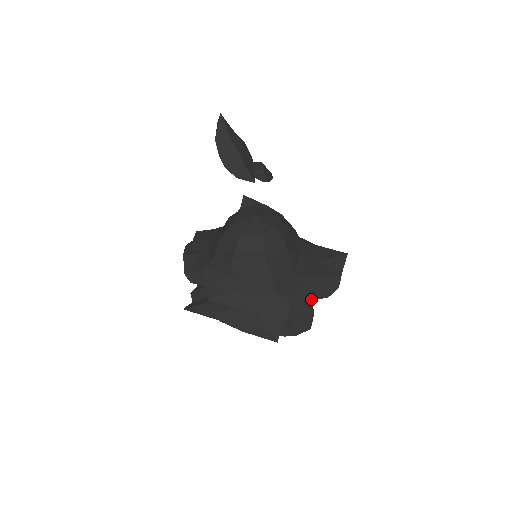
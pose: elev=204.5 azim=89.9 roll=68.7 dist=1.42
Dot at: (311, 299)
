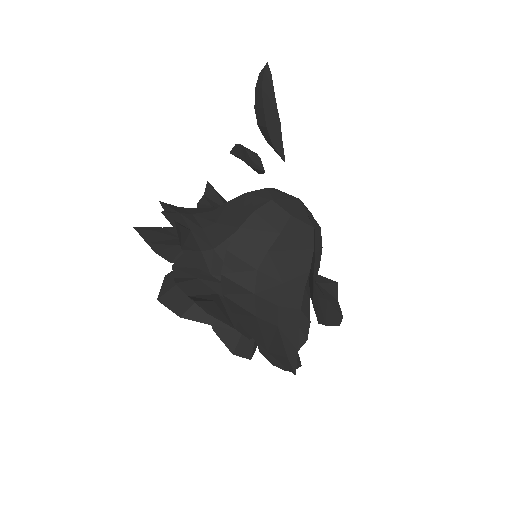
Dot at: (327, 324)
